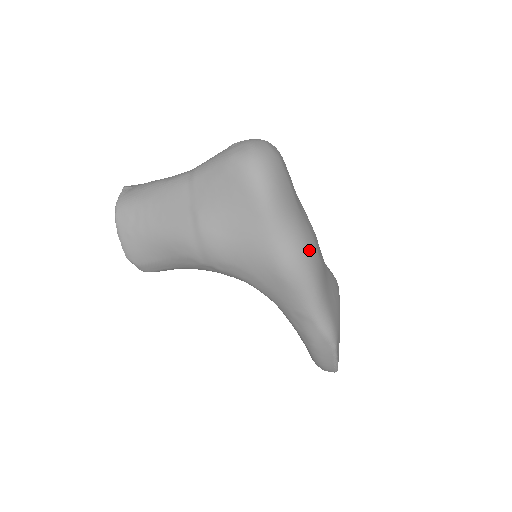
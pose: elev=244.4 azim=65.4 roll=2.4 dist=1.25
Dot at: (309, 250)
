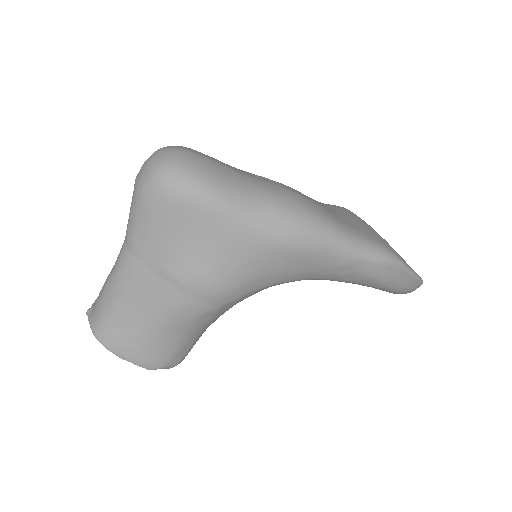
Dot at: (295, 203)
